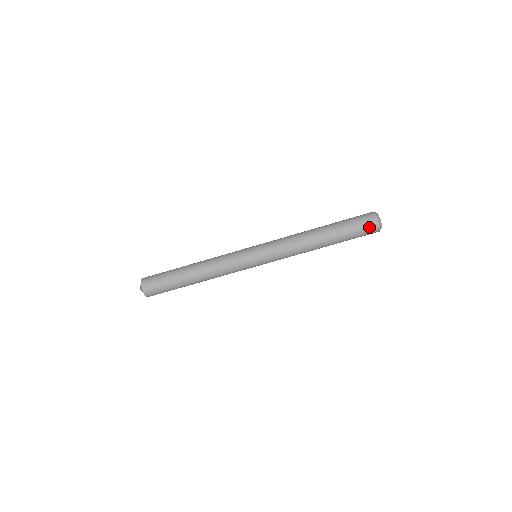
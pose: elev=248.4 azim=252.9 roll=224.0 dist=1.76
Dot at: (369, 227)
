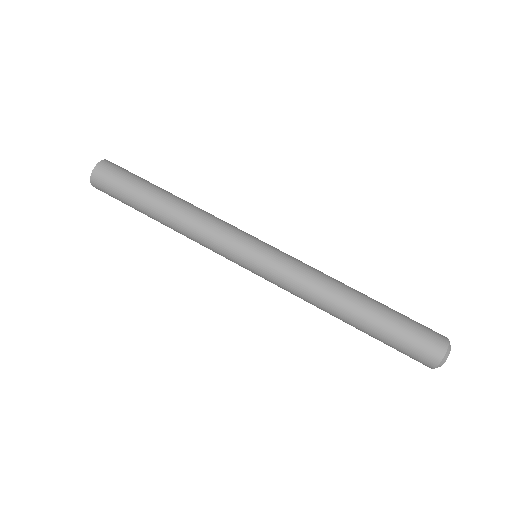
Dot at: (425, 352)
